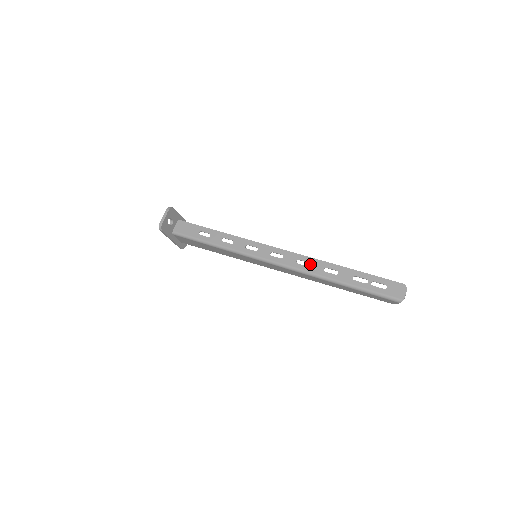
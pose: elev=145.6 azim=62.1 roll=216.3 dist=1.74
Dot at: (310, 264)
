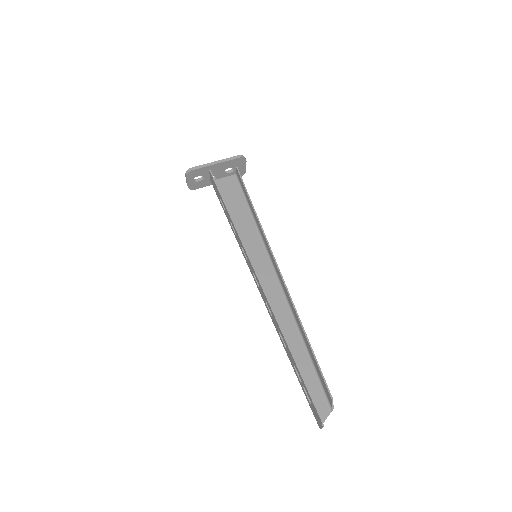
Dot at: (272, 316)
